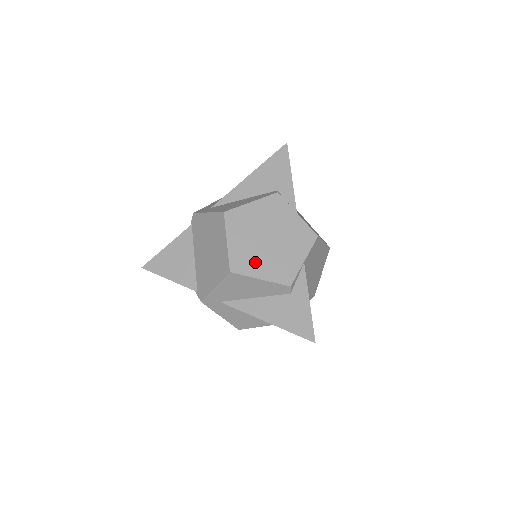
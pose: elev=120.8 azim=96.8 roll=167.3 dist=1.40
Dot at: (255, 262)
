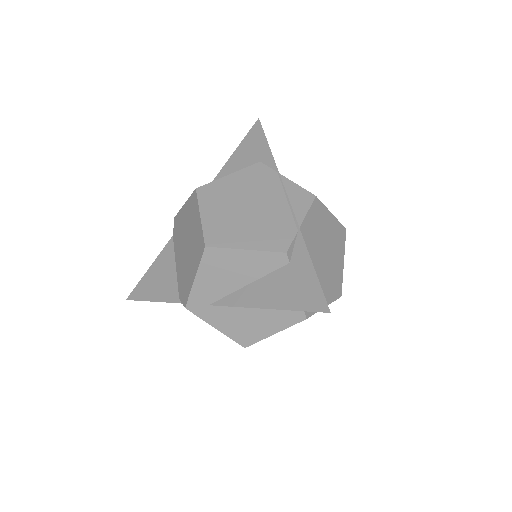
Dot at: occluded
